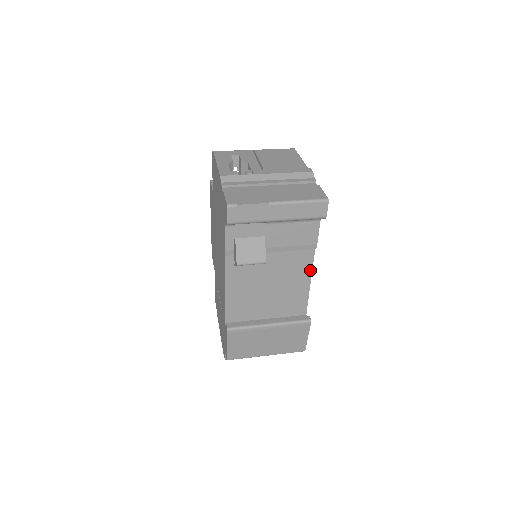
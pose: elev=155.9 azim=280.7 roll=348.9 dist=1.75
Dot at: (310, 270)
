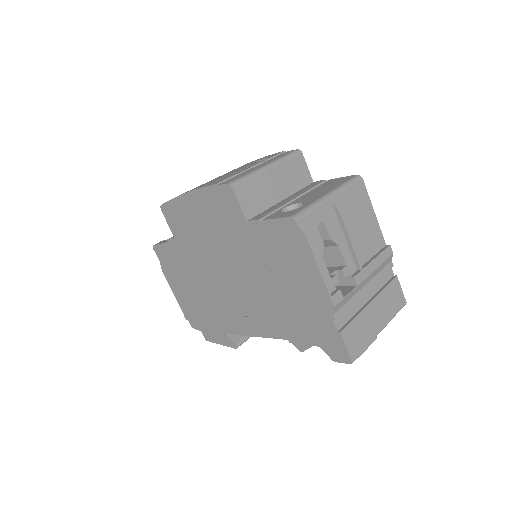
Dot at: occluded
